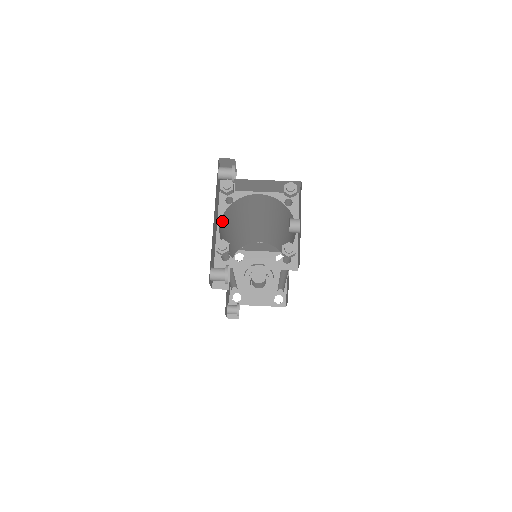
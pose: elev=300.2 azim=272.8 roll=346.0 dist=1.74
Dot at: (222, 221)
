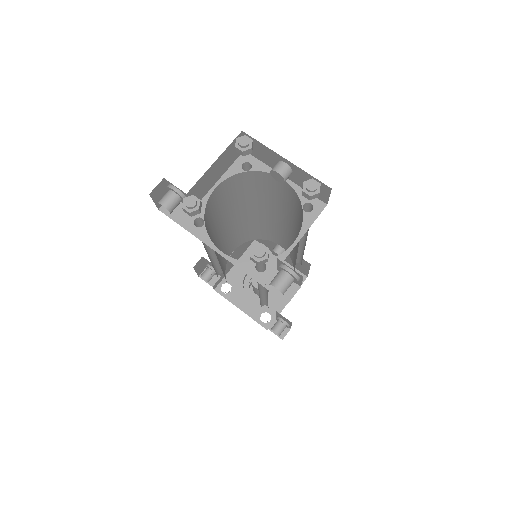
Dot at: occluded
